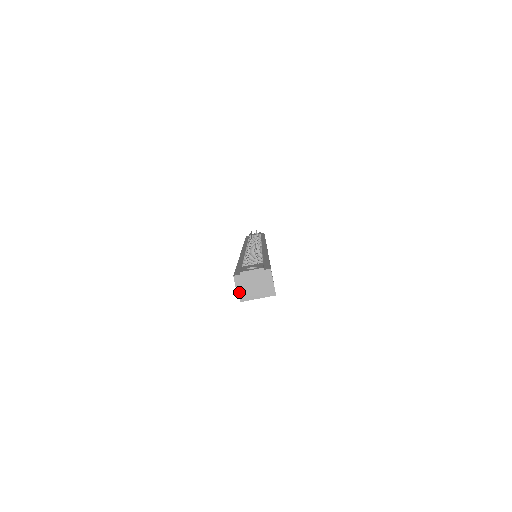
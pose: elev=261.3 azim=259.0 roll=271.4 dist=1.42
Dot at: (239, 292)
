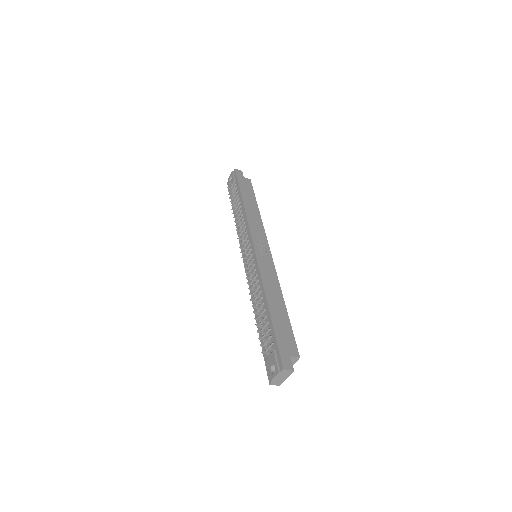
Dot at: occluded
